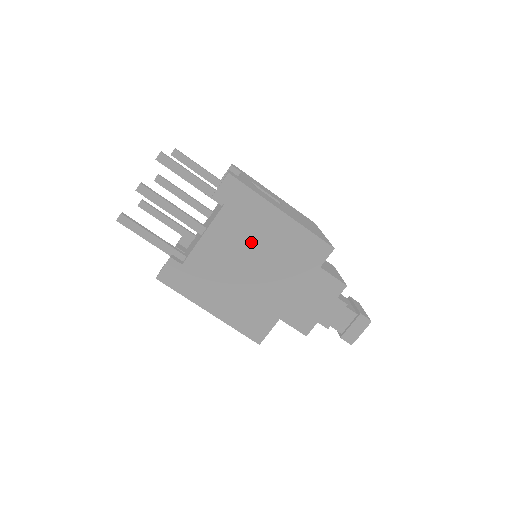
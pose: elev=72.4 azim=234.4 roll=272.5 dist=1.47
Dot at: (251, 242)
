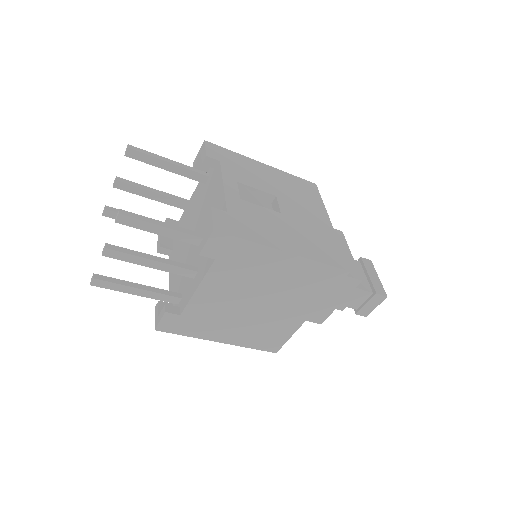
Dot at: (254, 284)
